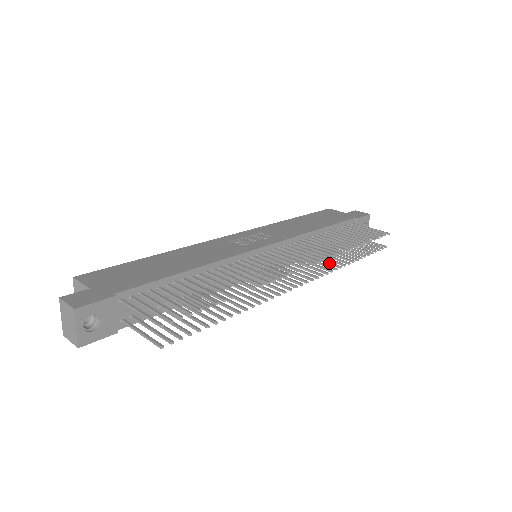
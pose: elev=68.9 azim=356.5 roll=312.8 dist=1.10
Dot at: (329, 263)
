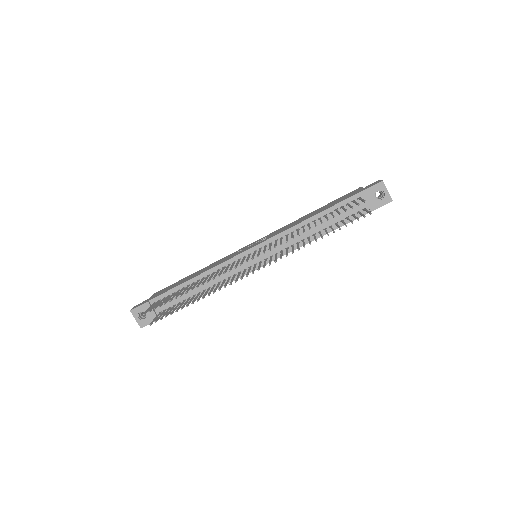
Dot at: (297, 248)
